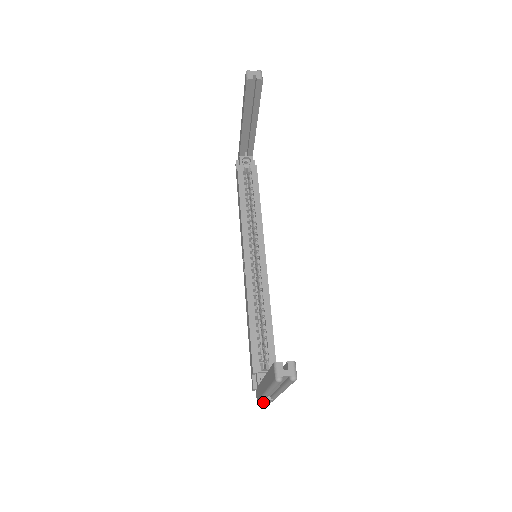
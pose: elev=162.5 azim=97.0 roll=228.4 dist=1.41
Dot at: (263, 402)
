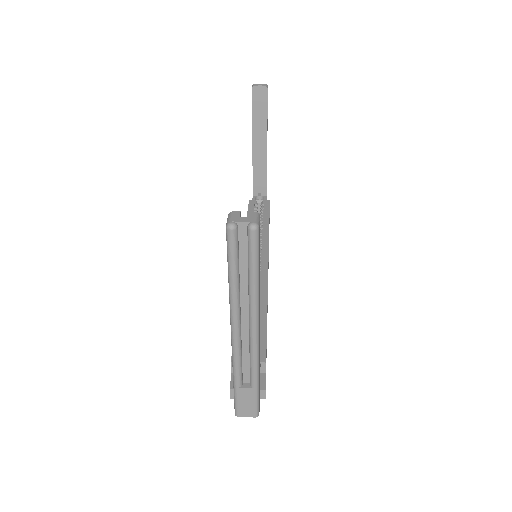
Dot at: (242, 408)
